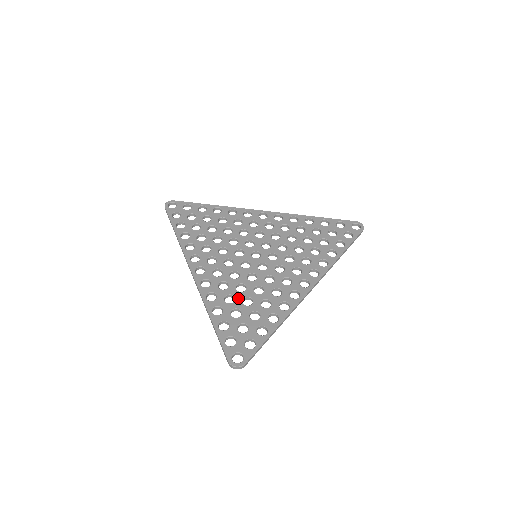
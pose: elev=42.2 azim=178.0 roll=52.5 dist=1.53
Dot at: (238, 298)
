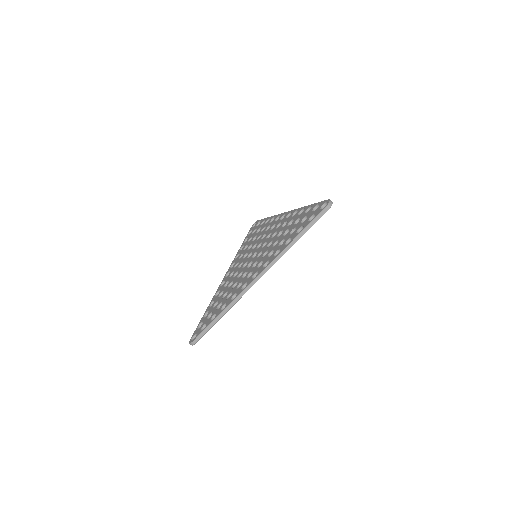
Dot at: (224, 293)
